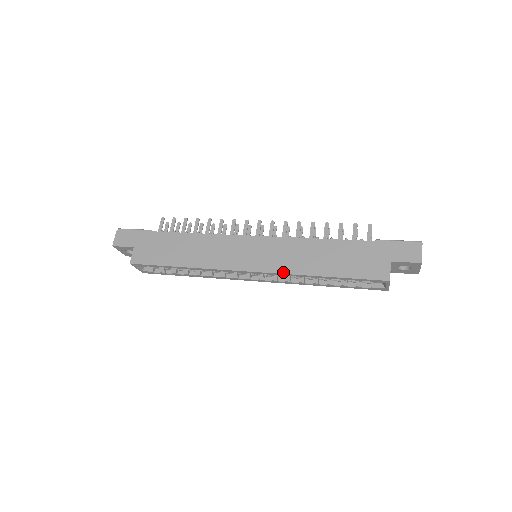
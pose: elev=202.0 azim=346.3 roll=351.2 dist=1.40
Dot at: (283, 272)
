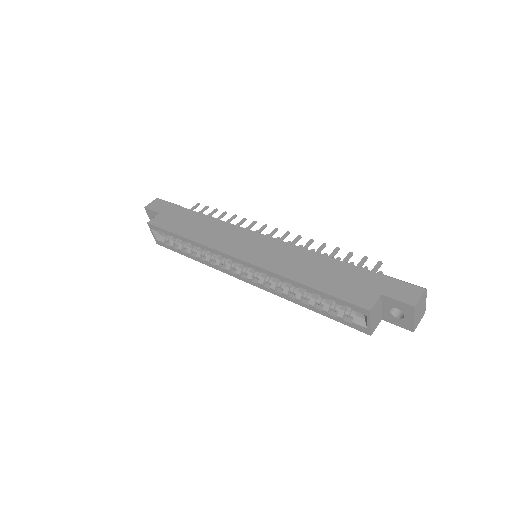
Dot at: (268, 269)
